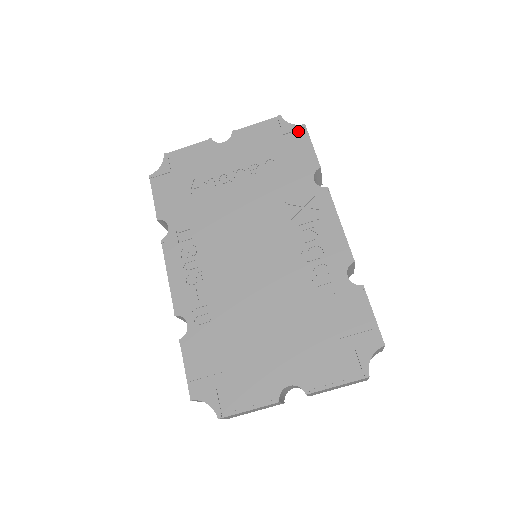
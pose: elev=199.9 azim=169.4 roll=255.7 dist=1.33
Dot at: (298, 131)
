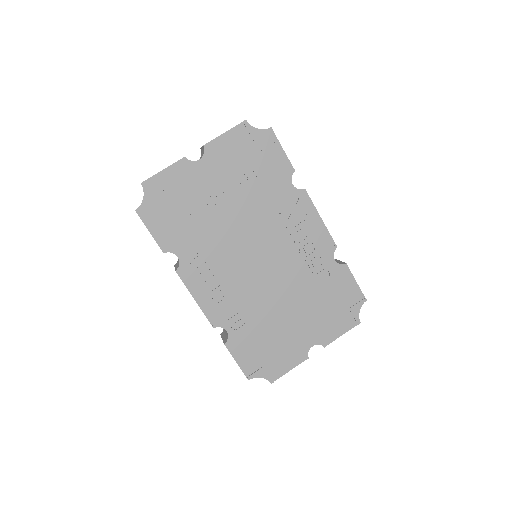
Dot at: (267, 136)
